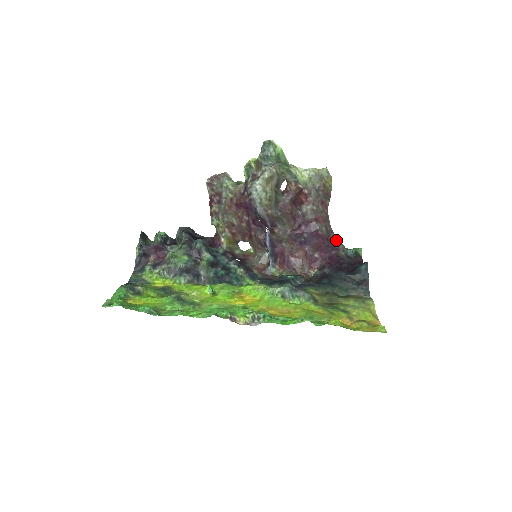
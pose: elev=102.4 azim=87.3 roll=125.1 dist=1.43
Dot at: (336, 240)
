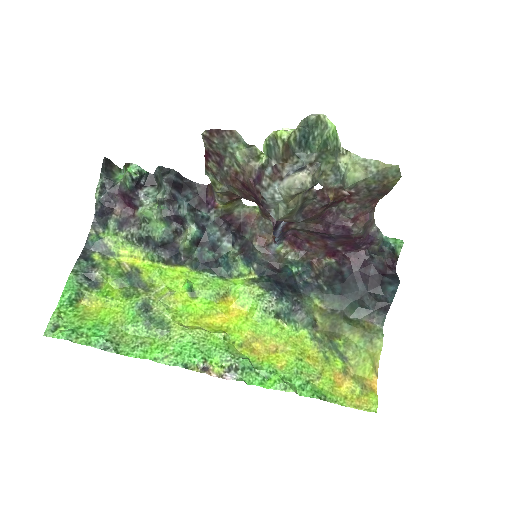
Dot at: (374, 232)
